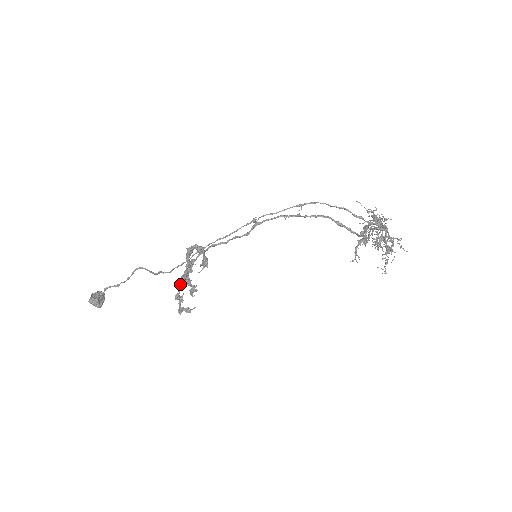
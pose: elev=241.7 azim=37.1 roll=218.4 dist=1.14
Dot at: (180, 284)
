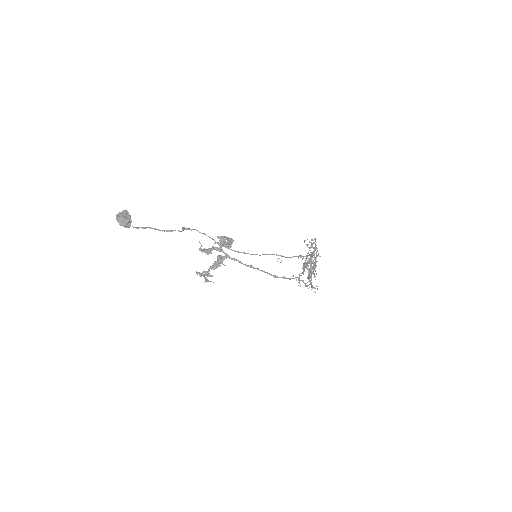
Dot at: (214, 269)
